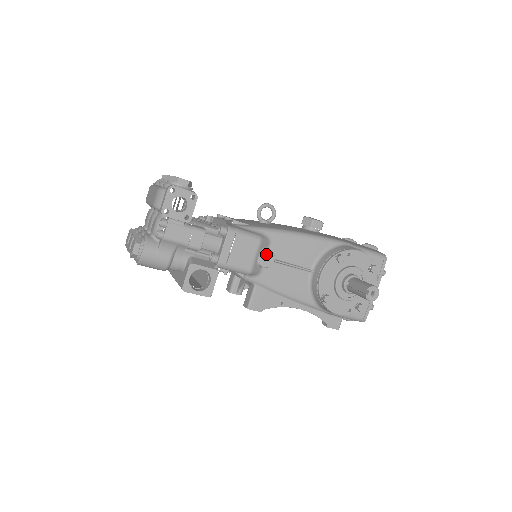
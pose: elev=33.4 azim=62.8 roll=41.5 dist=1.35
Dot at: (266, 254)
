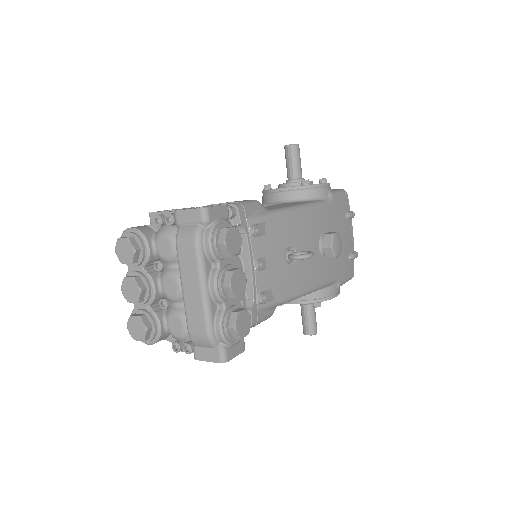
Dot at: occluded
